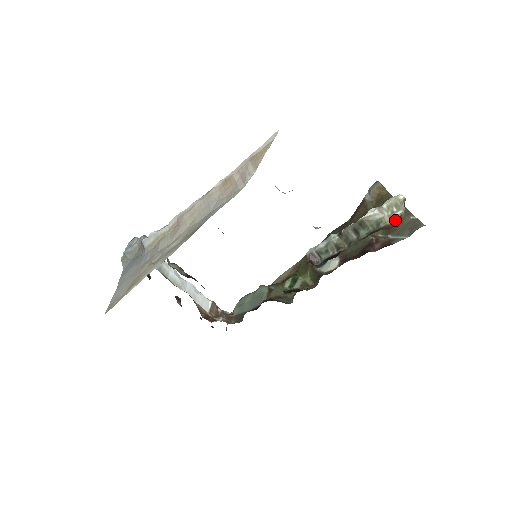
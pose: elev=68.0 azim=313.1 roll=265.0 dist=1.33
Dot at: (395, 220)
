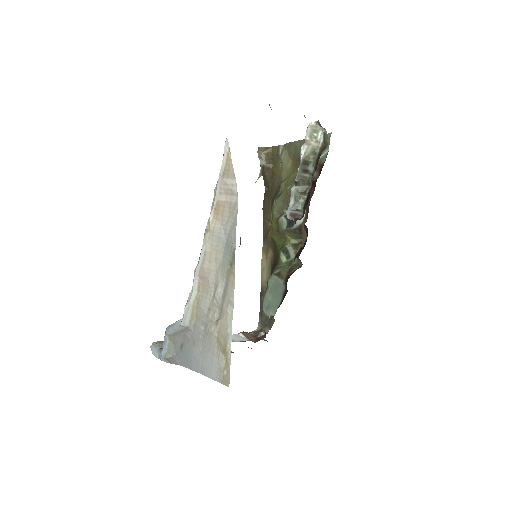
Dot at: (323, 140)
